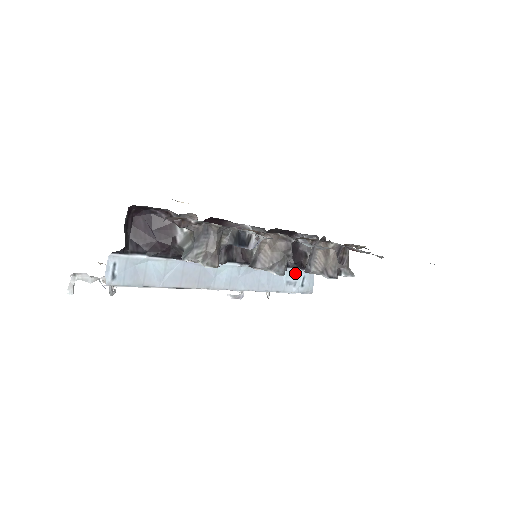
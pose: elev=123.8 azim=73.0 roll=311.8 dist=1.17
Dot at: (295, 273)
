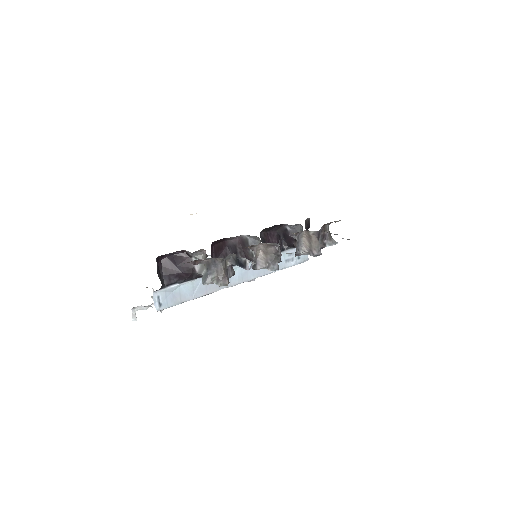
Dot at: (291, 252)
